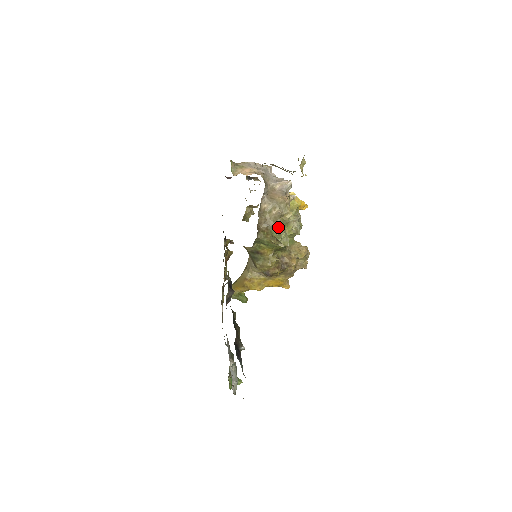
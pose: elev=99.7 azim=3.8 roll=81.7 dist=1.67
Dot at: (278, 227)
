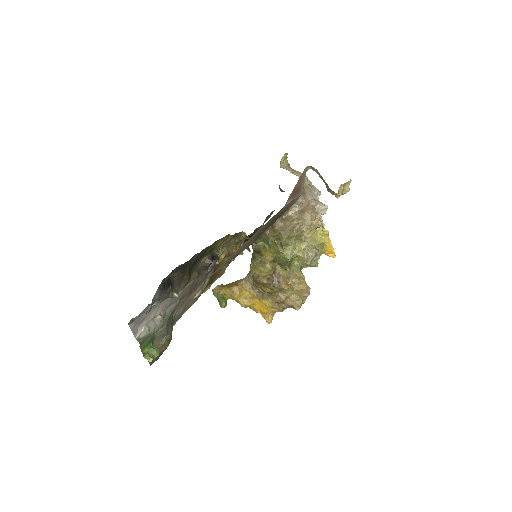
Dot at: (290, 237)
